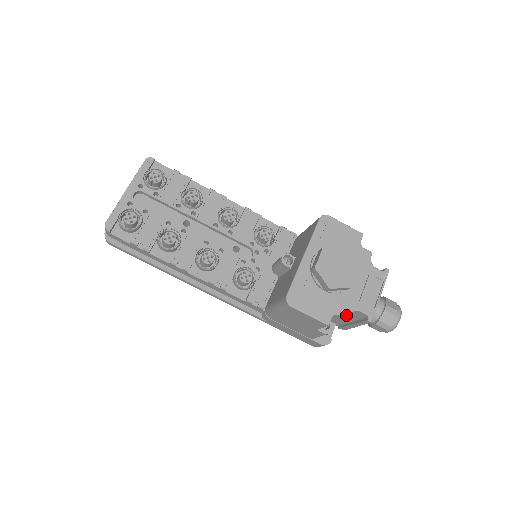
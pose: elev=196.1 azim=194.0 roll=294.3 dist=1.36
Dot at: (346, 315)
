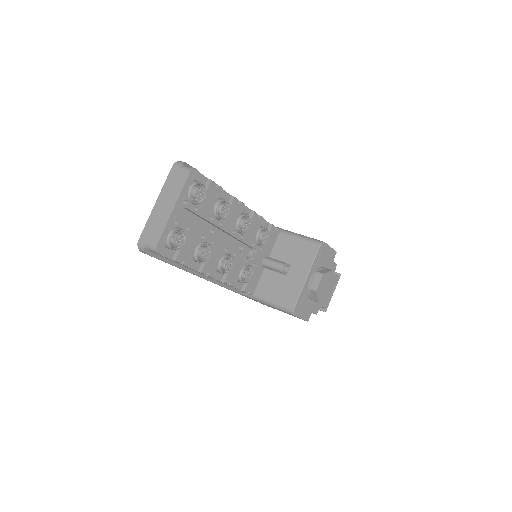
Dot at: (317, 312)
